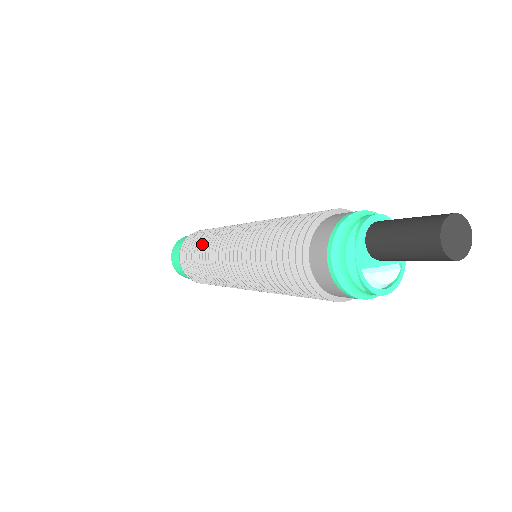
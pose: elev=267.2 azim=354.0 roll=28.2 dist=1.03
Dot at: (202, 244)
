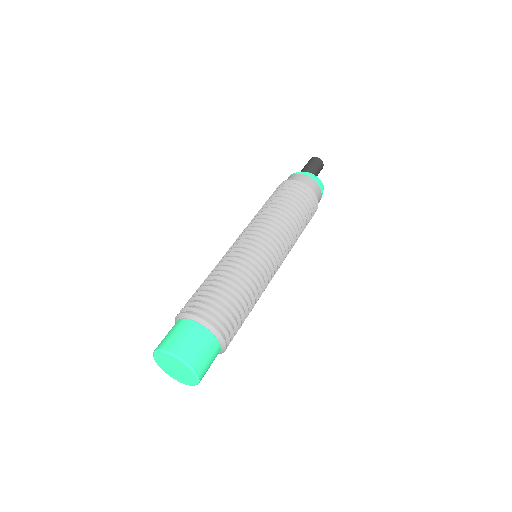
Dot at: (216, 270)
